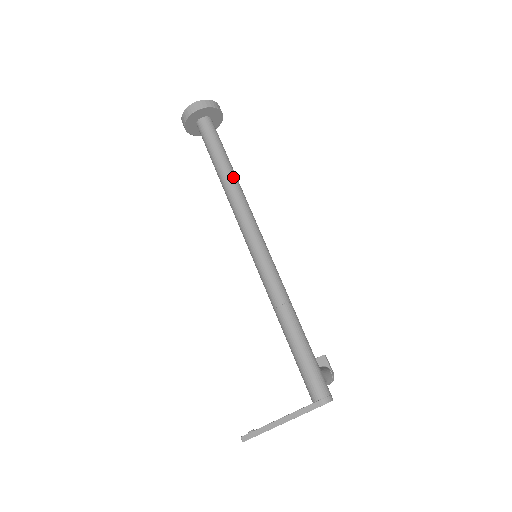
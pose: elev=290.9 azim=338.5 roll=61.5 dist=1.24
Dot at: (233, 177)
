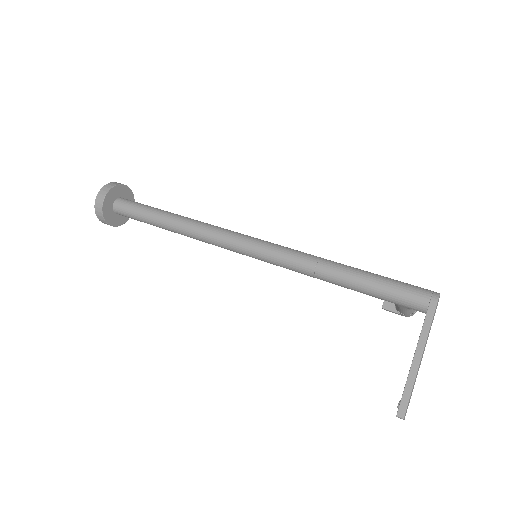
Dot at: (182, 216)
